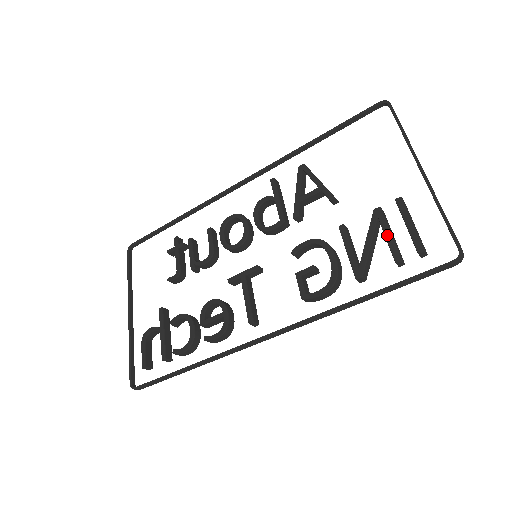
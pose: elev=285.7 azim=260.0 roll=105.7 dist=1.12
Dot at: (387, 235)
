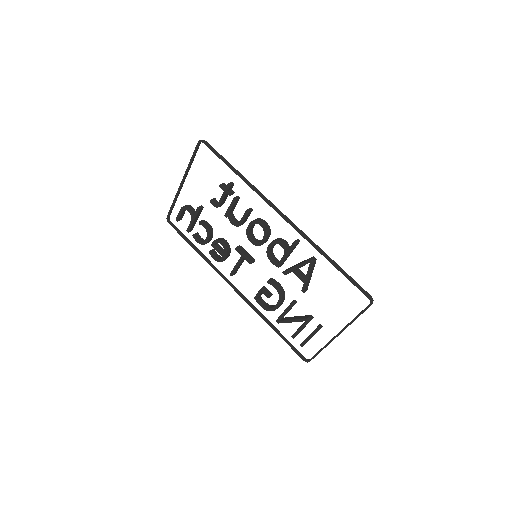
Dot at: (299, 329)
